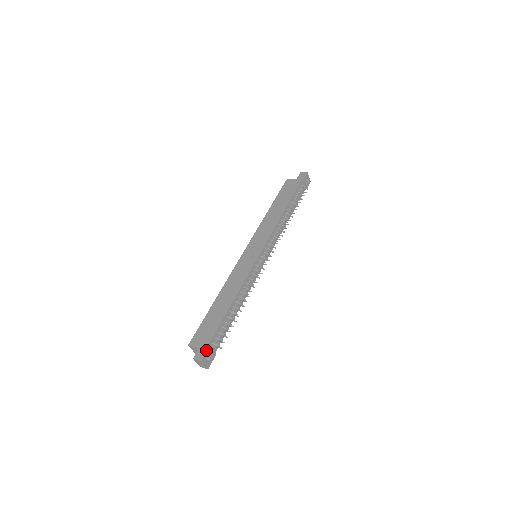
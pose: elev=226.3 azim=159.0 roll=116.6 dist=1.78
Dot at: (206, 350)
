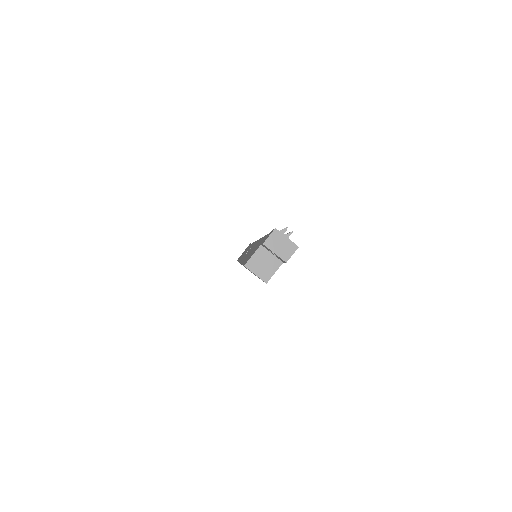
Dot at: (271, 231)
